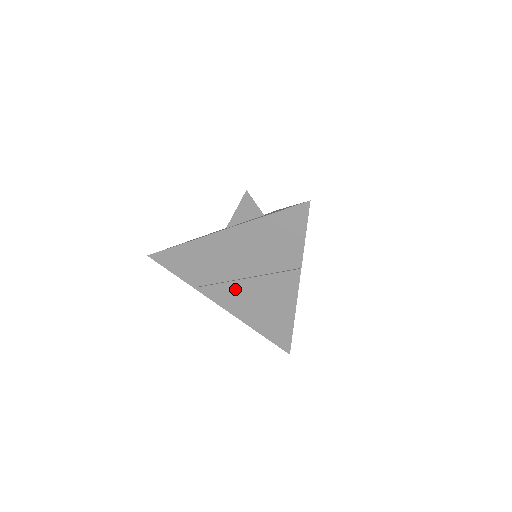
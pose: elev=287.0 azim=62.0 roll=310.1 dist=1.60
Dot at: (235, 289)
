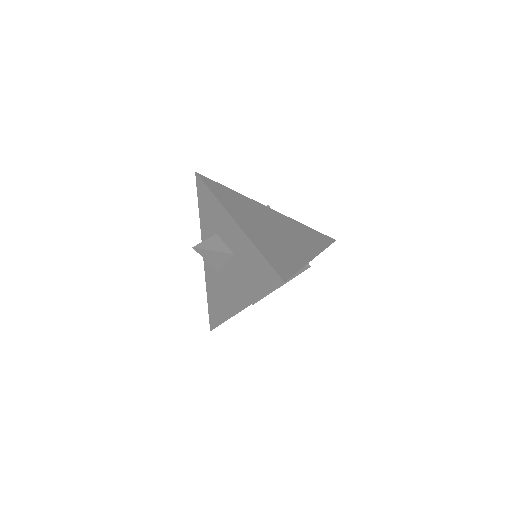
Dot at: occluded
